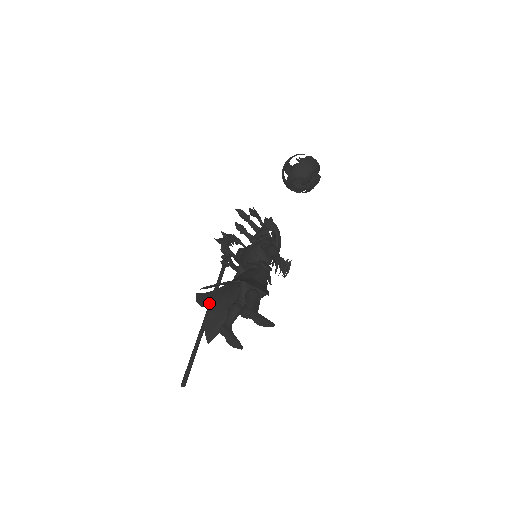
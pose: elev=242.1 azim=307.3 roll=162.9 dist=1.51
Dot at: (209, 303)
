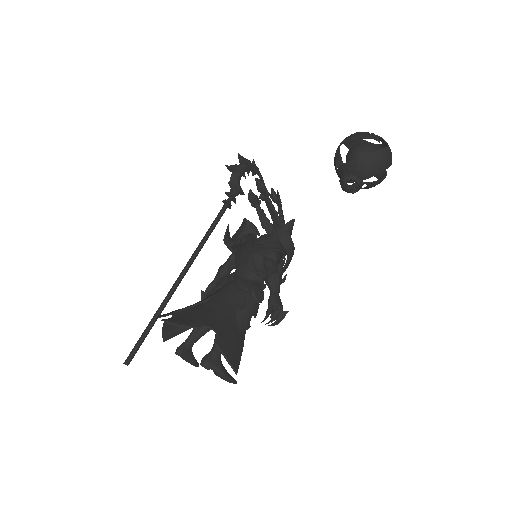
Dot at: (174, 313)
